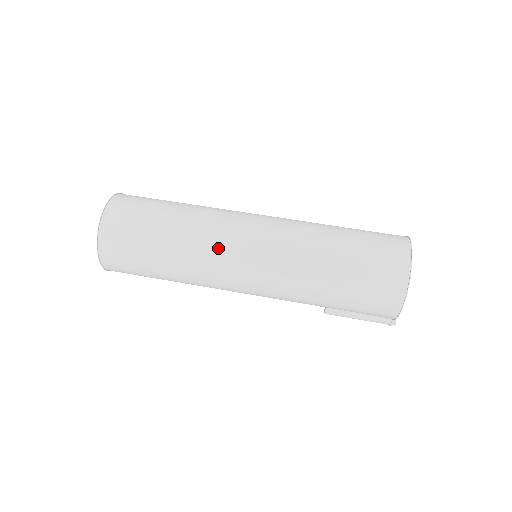
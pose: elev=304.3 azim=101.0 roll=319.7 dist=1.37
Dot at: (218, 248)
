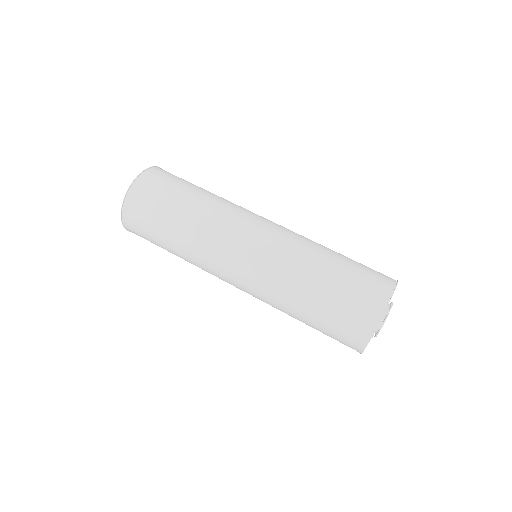
Dot at: (211, 264)
